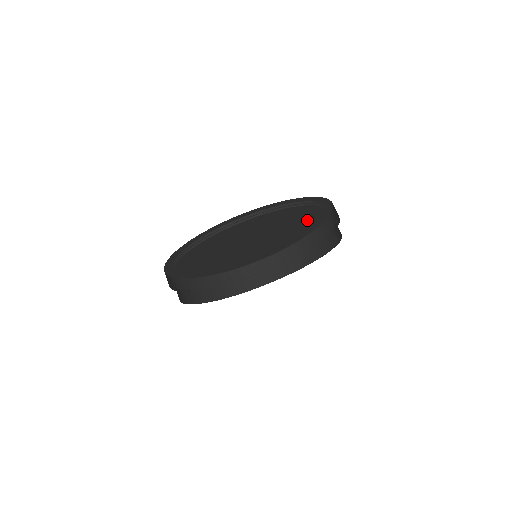
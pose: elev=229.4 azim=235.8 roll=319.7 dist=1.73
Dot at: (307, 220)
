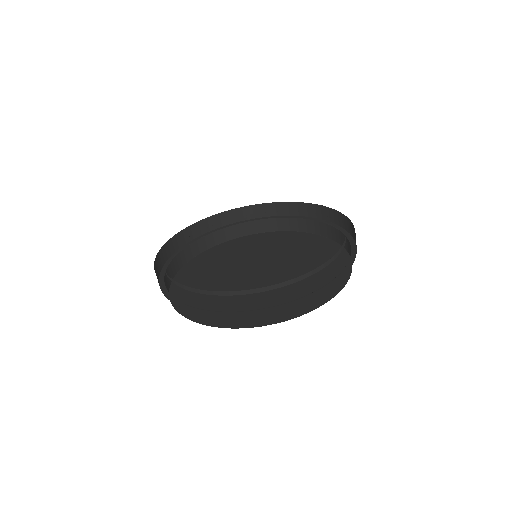
Dot at: occluded
